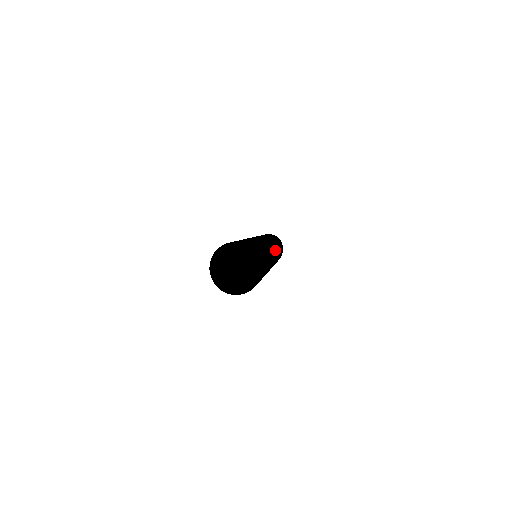
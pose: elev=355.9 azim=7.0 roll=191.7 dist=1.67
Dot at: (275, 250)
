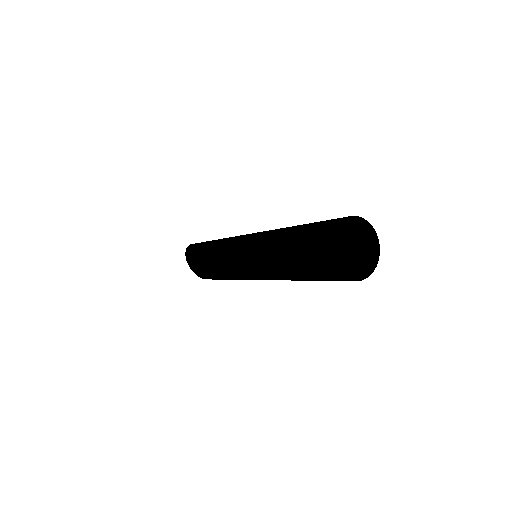
Dot at: occluded
